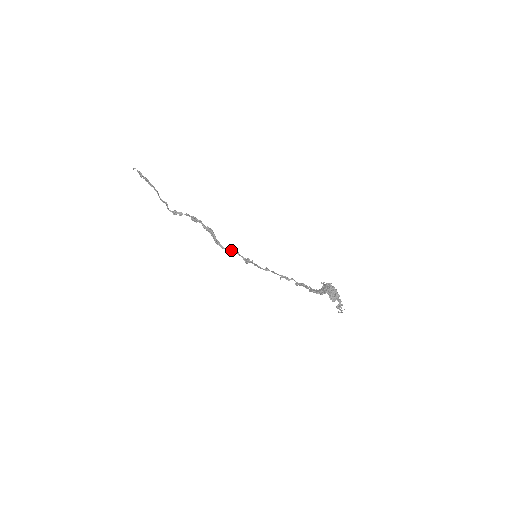
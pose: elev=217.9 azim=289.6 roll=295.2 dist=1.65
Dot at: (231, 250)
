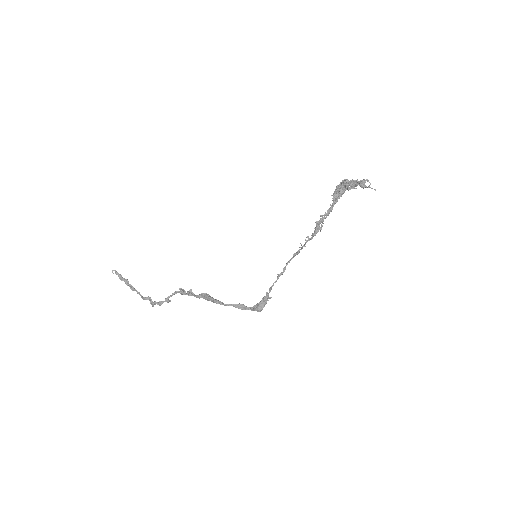
Dot at: (234, 304)
